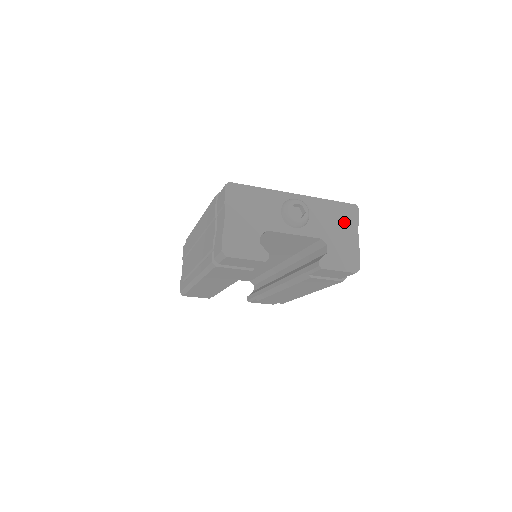
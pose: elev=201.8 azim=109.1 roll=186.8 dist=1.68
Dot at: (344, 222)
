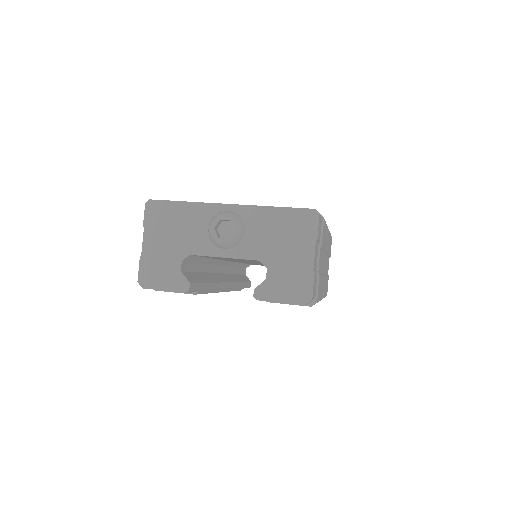
Dot at: (294, 236)
